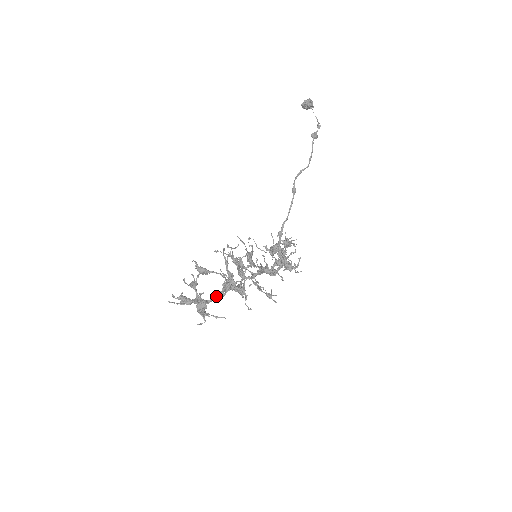
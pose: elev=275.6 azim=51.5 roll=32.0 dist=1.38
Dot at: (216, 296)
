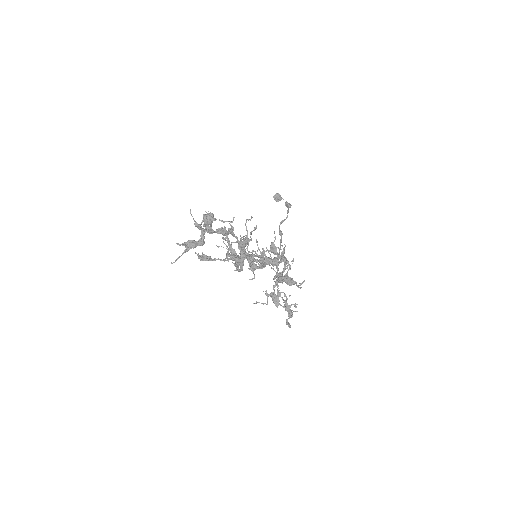
Dot at: (221, 228)
